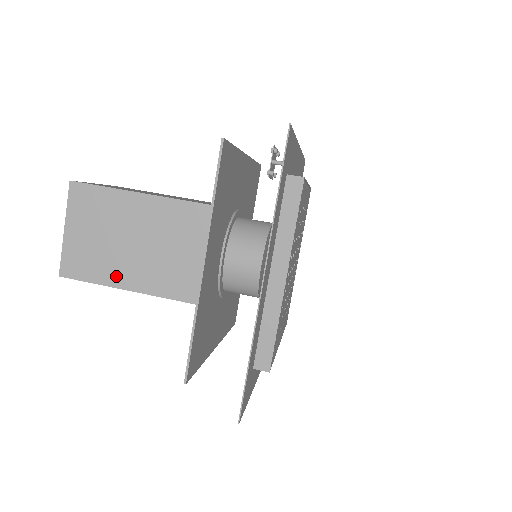
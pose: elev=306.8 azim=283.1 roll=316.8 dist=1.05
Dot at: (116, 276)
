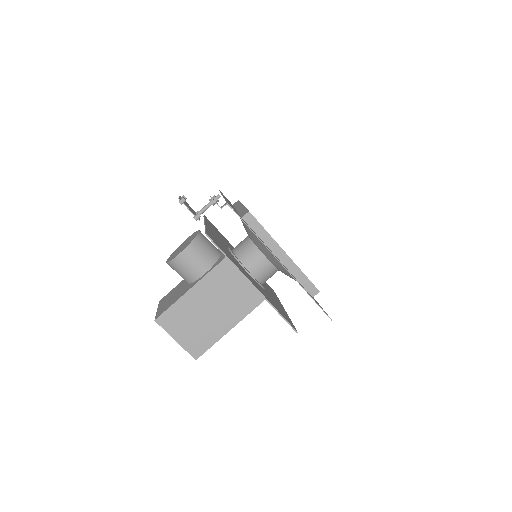
Dot at: occluded
